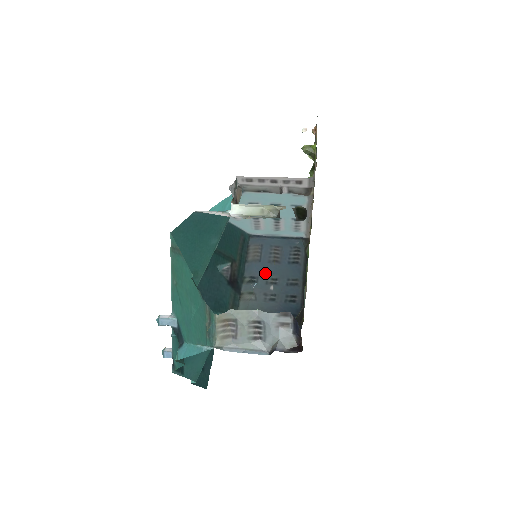
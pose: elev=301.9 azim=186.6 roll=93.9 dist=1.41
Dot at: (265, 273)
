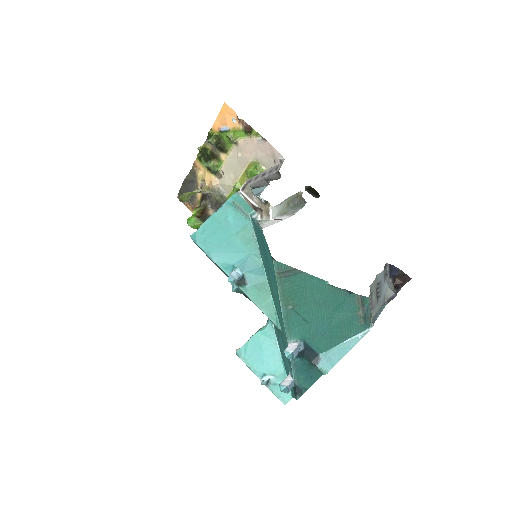
Dot at: occluded
